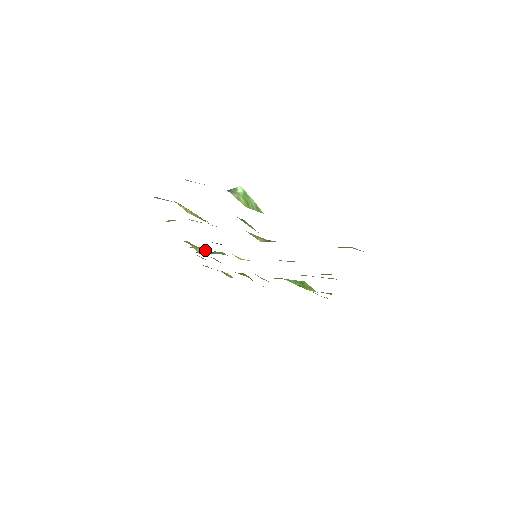
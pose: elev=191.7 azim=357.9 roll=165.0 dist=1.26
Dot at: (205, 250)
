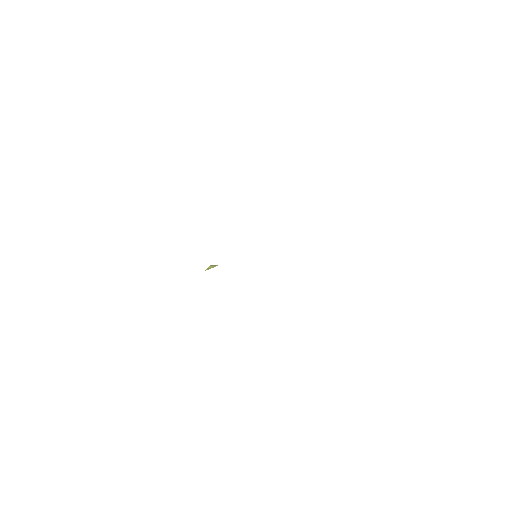
Dot at: occluded
